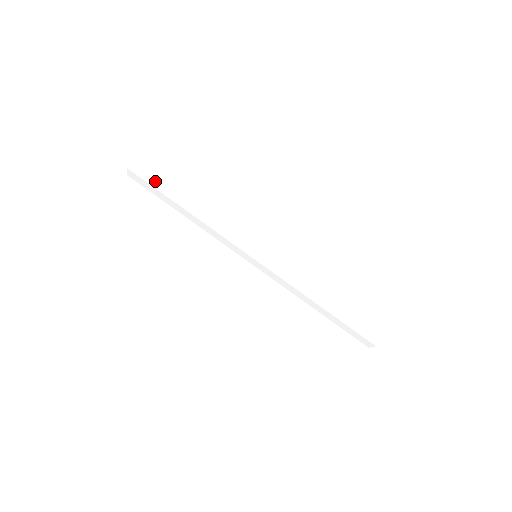
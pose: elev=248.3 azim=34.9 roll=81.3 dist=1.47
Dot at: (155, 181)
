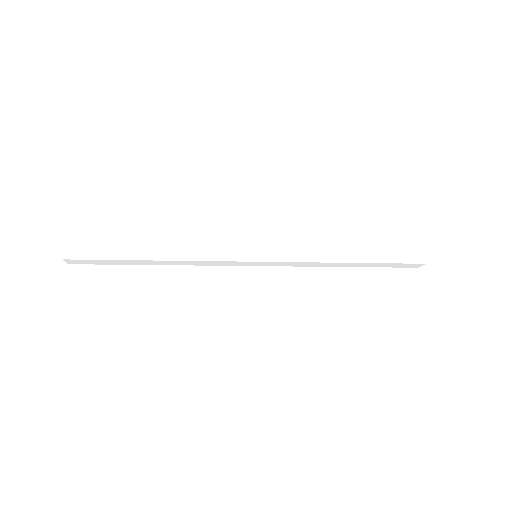
Dot at: (102, 252)
